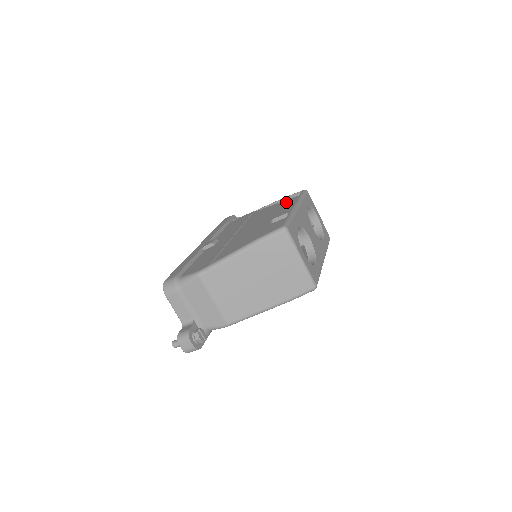
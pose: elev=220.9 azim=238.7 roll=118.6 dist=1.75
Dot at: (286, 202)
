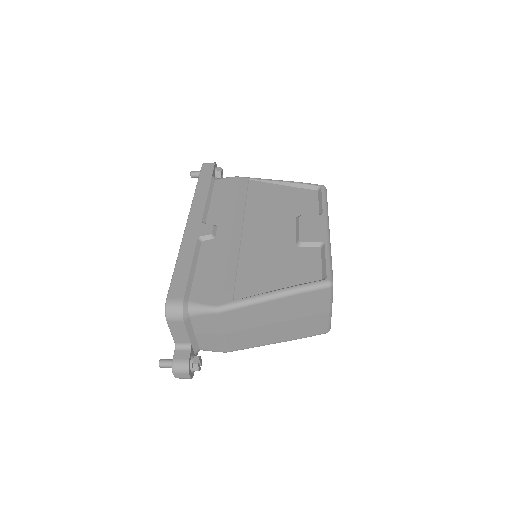
Dot at: (301, 195)
